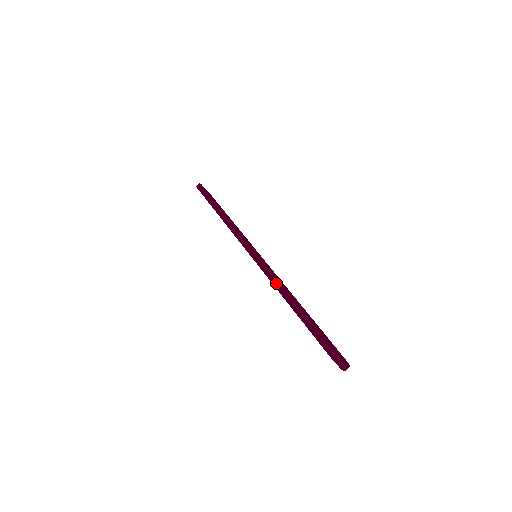
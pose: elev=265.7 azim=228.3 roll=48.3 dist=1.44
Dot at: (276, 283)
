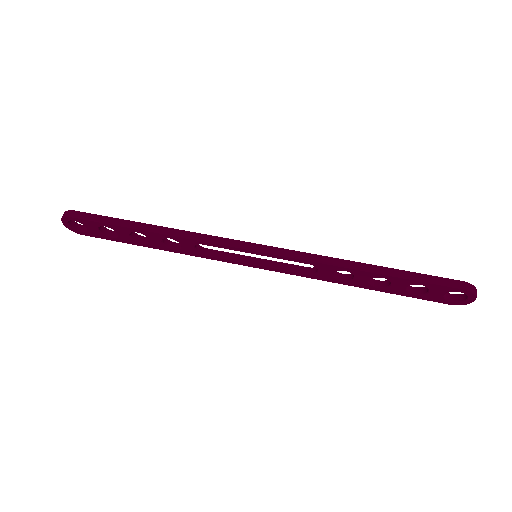
Dot at: (334, 261)
